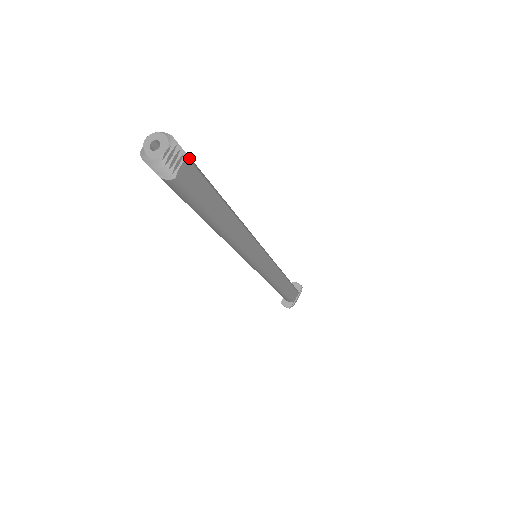
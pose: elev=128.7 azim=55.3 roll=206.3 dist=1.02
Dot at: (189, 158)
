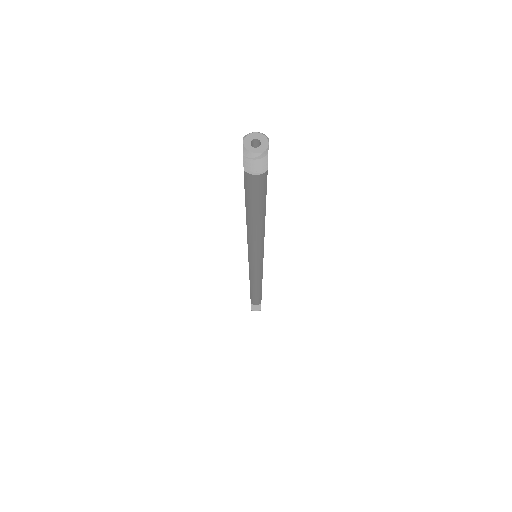
Dot at: occluded
